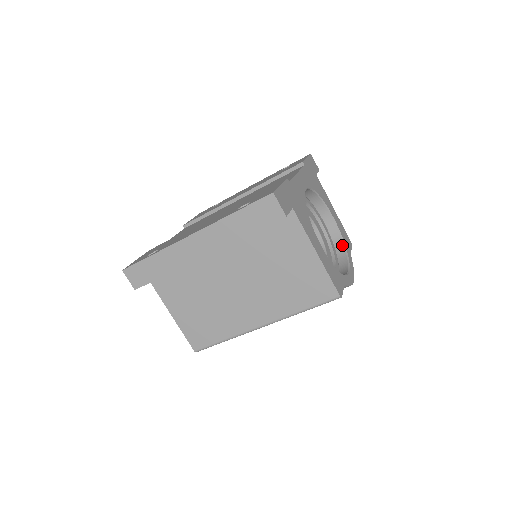
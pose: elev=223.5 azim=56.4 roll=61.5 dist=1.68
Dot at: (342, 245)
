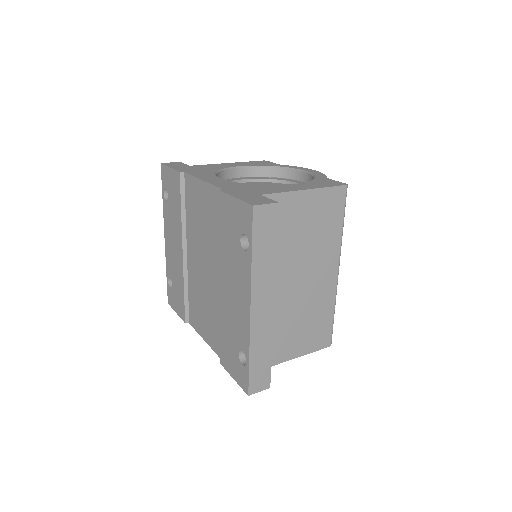
Dot at: (271, 169)
